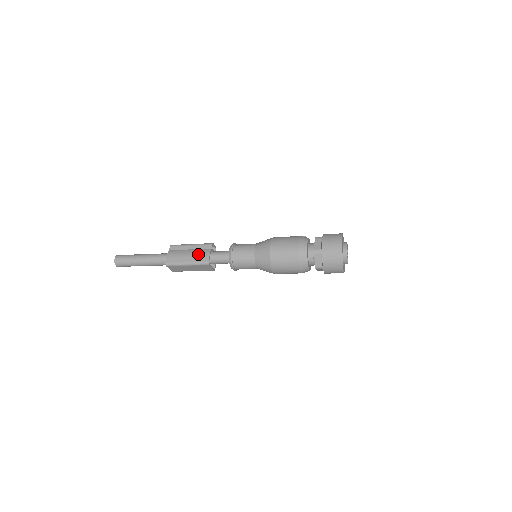
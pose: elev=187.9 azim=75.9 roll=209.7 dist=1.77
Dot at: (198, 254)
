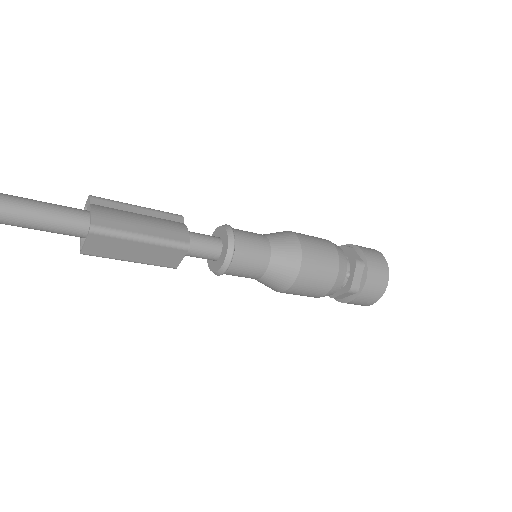
Dot at: (165, 225)
